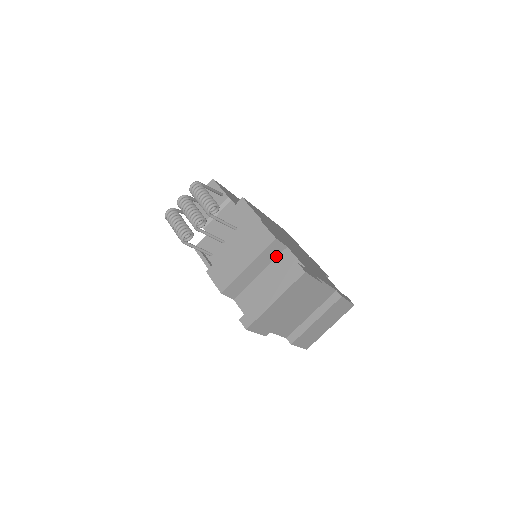
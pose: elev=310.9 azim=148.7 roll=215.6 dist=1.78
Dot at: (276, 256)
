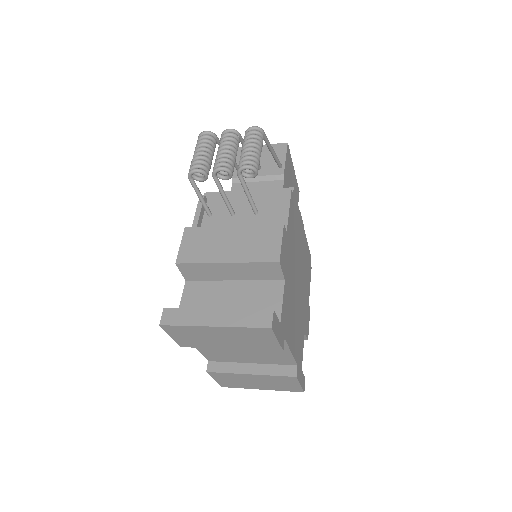
Dot at: (265, 278)
